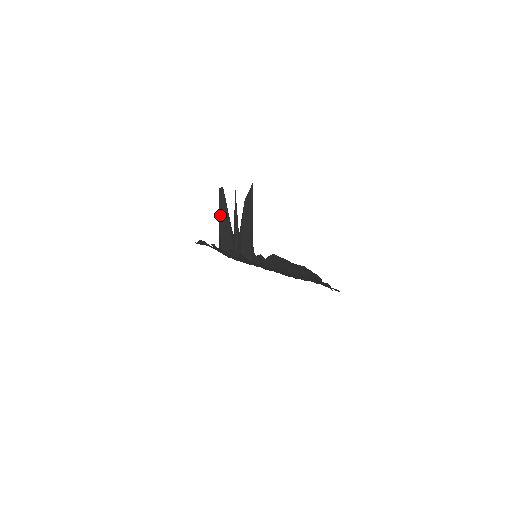
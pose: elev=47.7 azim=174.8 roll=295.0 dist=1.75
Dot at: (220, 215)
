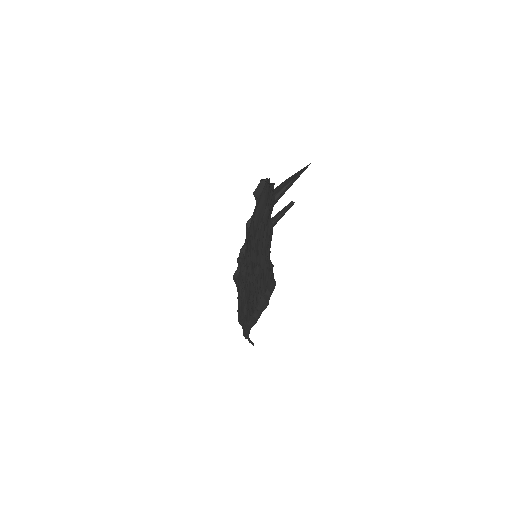
Dot at: occluded
